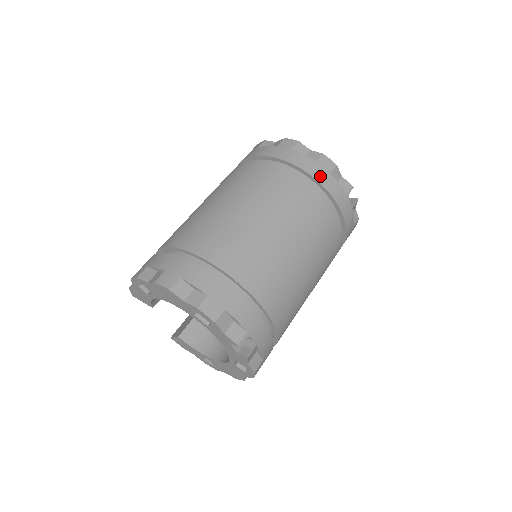
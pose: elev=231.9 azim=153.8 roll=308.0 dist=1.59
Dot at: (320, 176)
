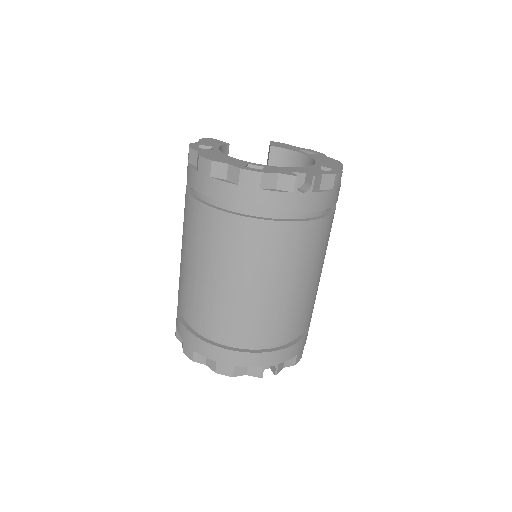
Dot at: (250, 201)
